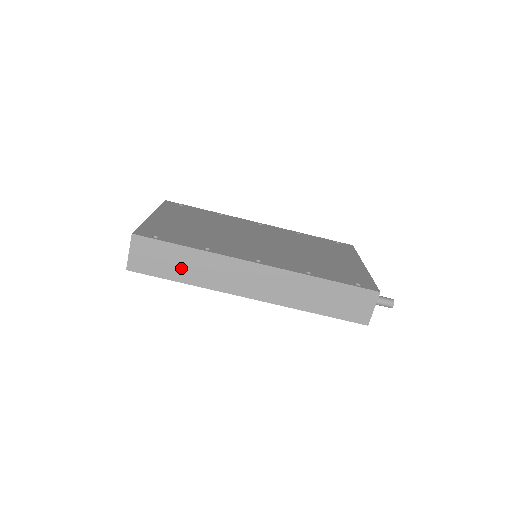
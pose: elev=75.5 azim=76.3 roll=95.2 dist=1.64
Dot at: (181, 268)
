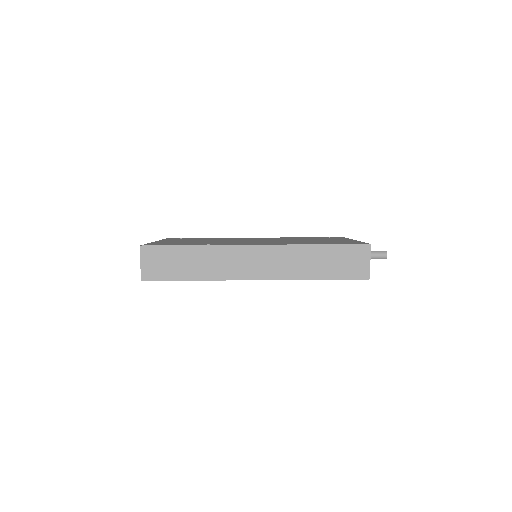
Dot at: (189, 267)
